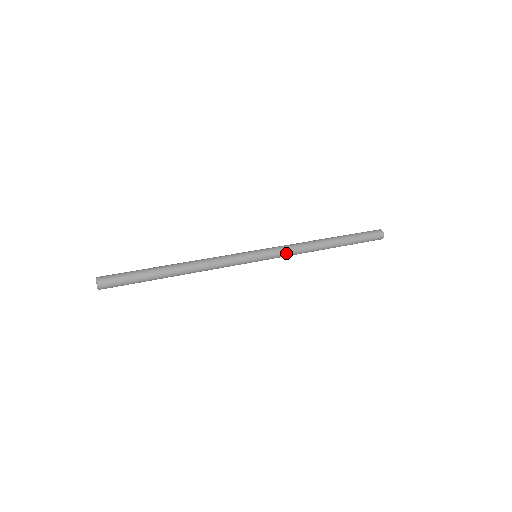
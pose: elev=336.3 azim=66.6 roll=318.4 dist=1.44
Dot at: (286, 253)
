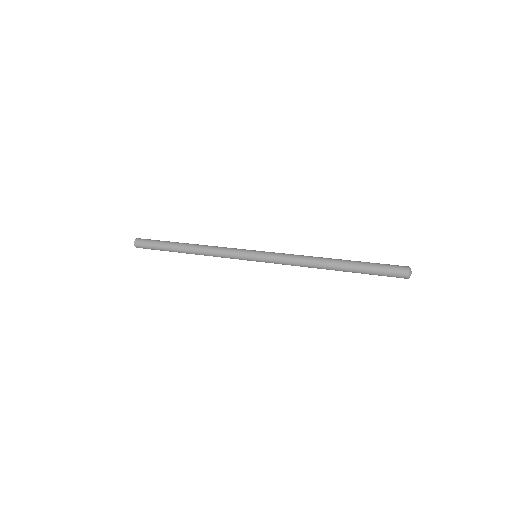
Dot at: (282, 260)
